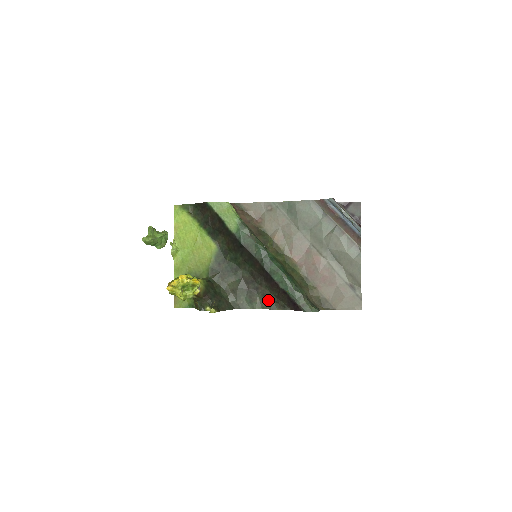
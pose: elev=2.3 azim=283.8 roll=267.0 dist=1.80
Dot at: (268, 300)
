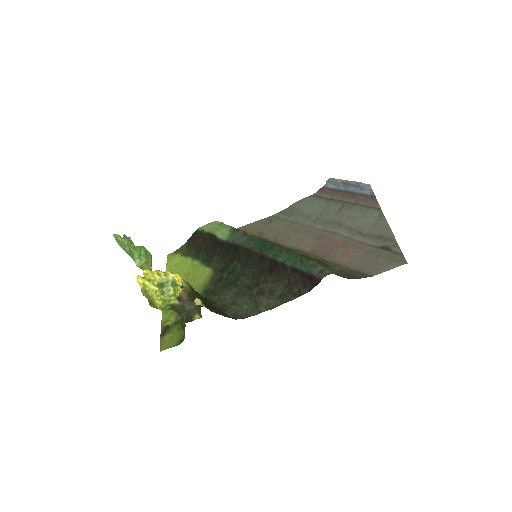
Dot at: (278, 295)
